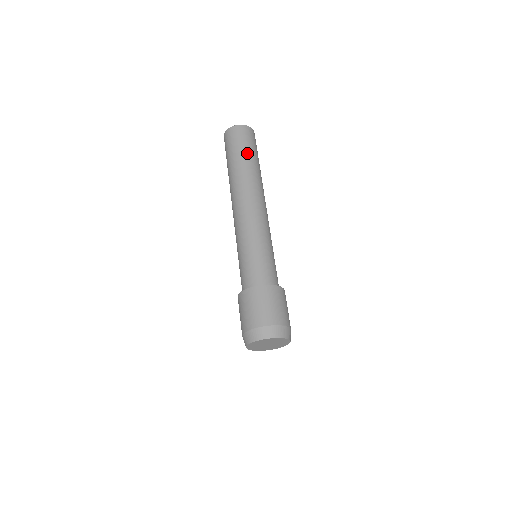
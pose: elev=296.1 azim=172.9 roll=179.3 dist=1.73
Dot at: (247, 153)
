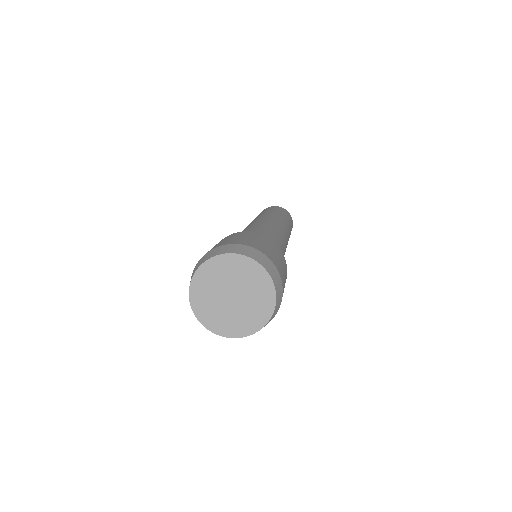
Dot at: (274, 210)
